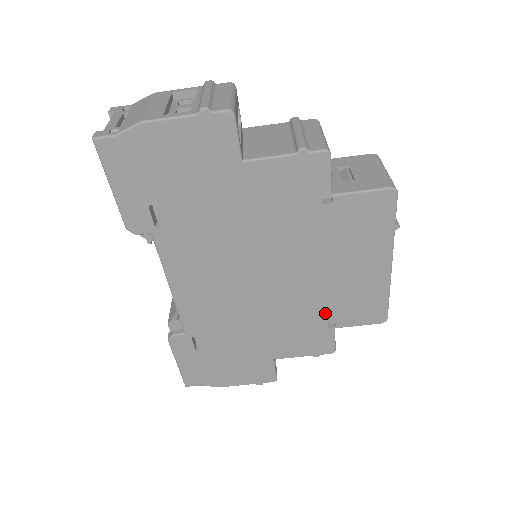
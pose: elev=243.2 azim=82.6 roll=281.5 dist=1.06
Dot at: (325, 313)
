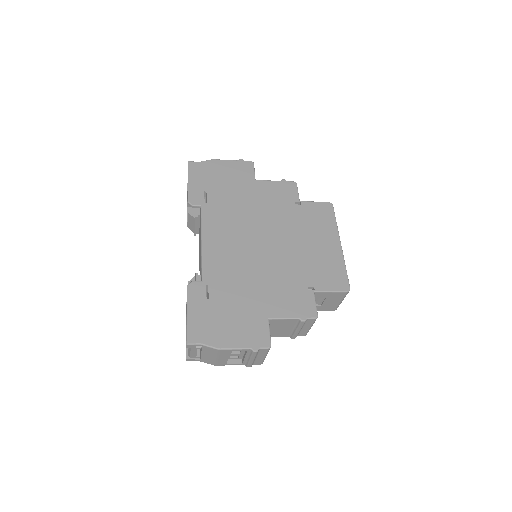
Dot at: occluded
